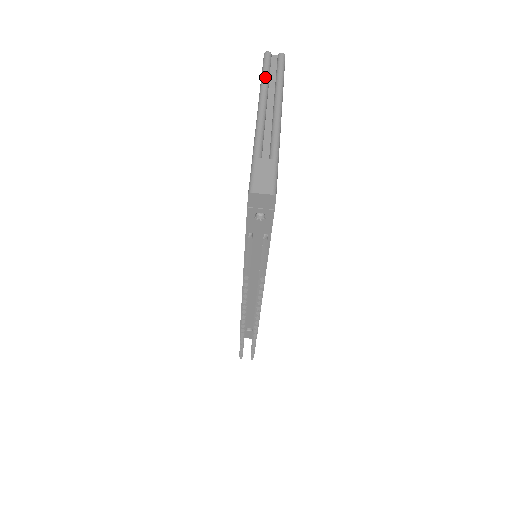
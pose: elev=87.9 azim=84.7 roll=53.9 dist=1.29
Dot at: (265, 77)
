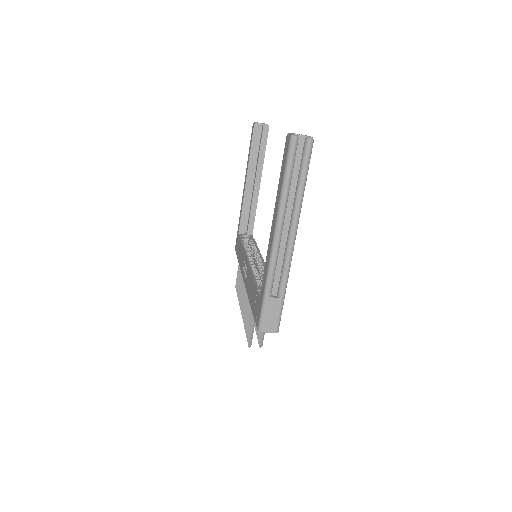
Dot at: (286, 187)
